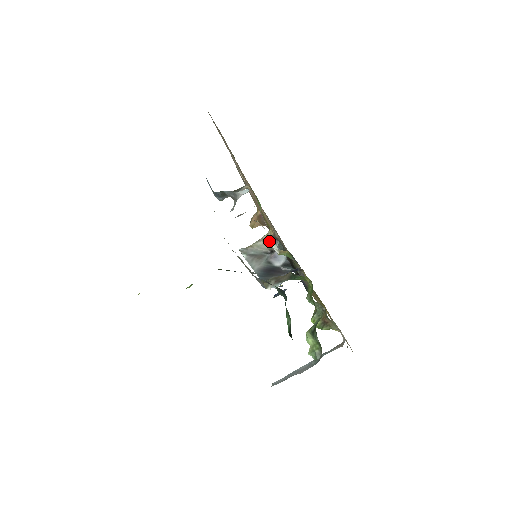
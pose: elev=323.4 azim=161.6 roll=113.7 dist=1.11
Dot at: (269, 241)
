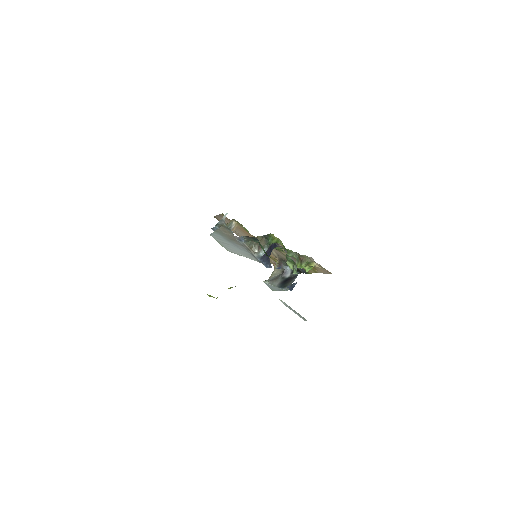
Dot at: occluded
